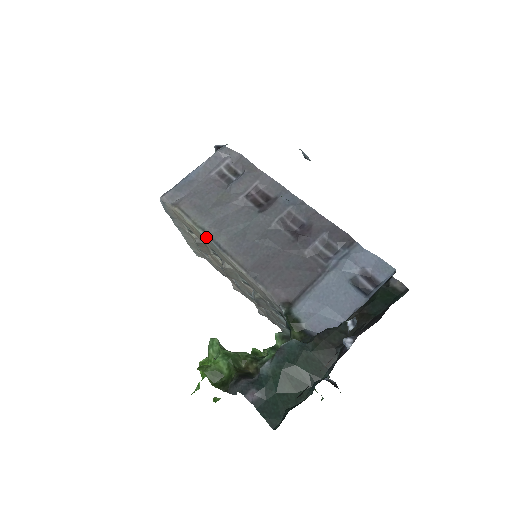
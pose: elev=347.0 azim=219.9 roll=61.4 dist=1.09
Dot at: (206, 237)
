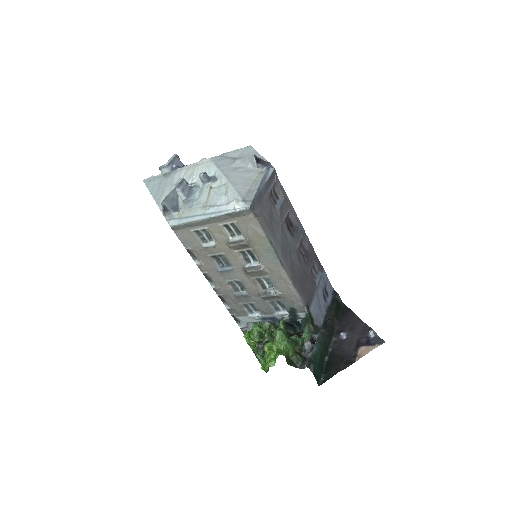
Dot at: (272, 250)
